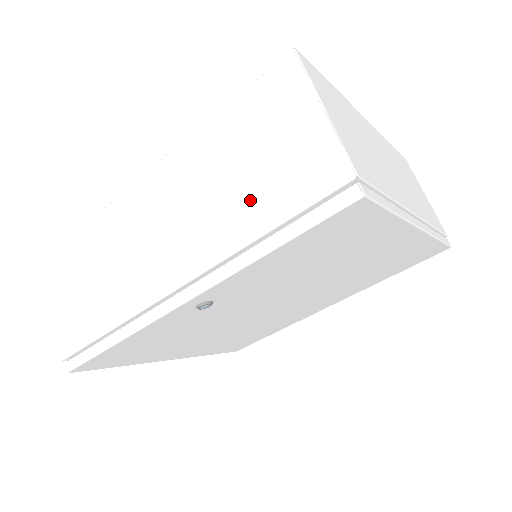
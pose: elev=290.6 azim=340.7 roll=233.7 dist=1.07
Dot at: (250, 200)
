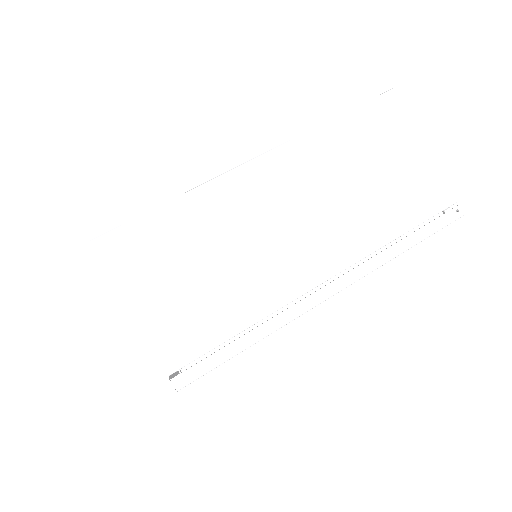
Dot at: occluded
